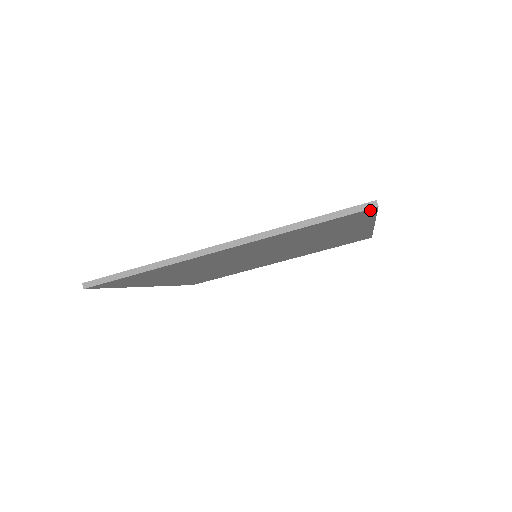
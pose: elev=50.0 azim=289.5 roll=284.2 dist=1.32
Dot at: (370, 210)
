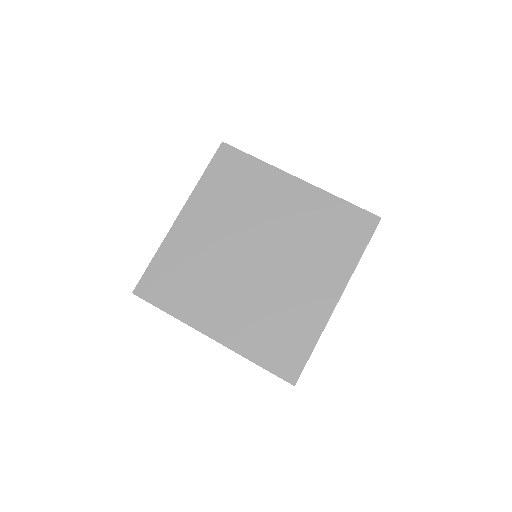
Dot at: (225, 147)
